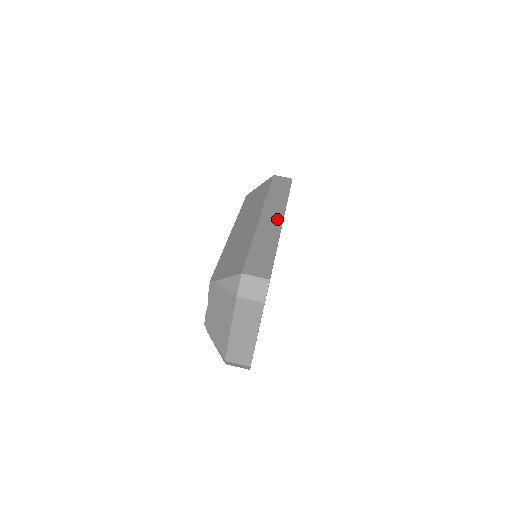
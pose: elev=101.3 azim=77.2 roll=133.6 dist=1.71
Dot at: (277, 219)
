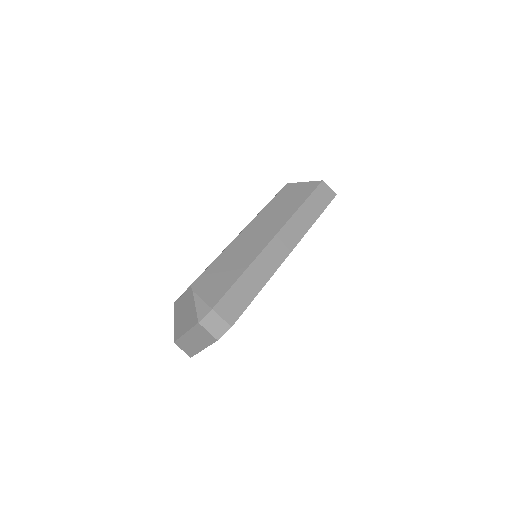
Dot at: (286, 249)
